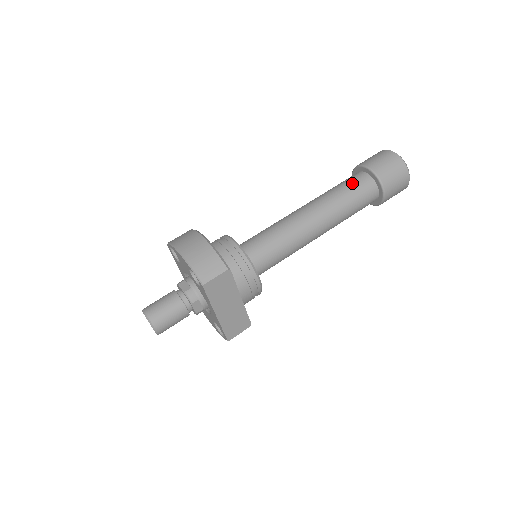
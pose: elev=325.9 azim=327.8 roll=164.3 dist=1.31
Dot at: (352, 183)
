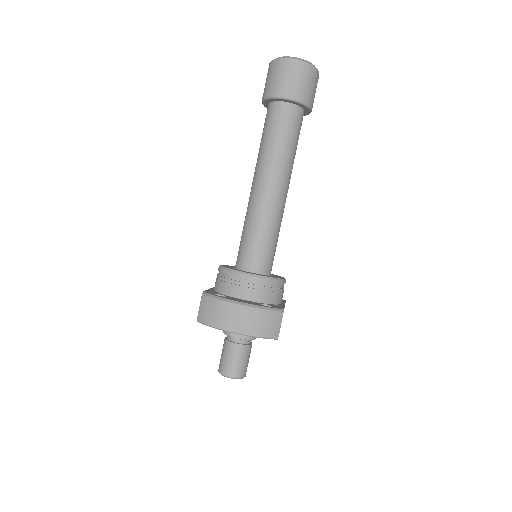
Dot at: (284, 126)
